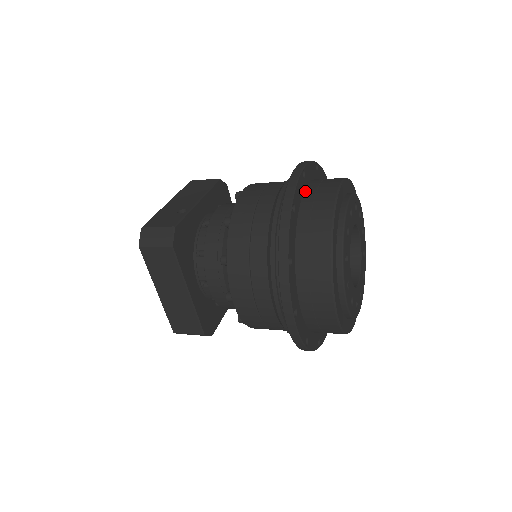
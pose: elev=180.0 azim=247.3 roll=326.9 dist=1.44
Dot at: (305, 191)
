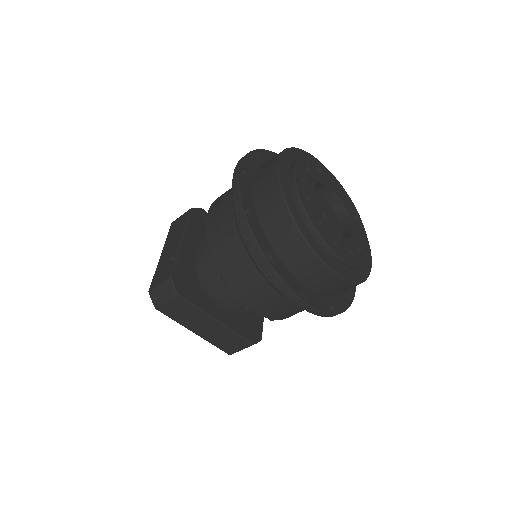
Dot at: (253, 186)
